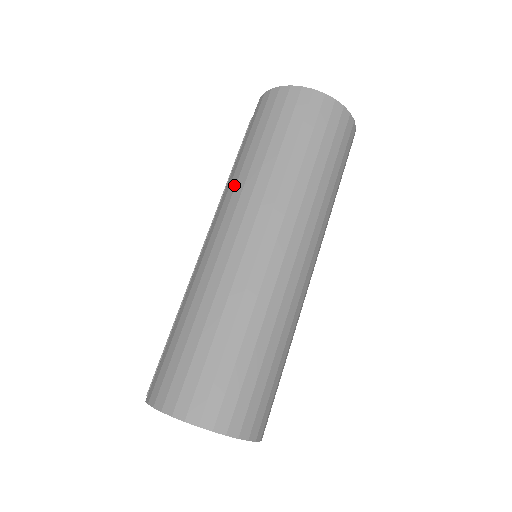
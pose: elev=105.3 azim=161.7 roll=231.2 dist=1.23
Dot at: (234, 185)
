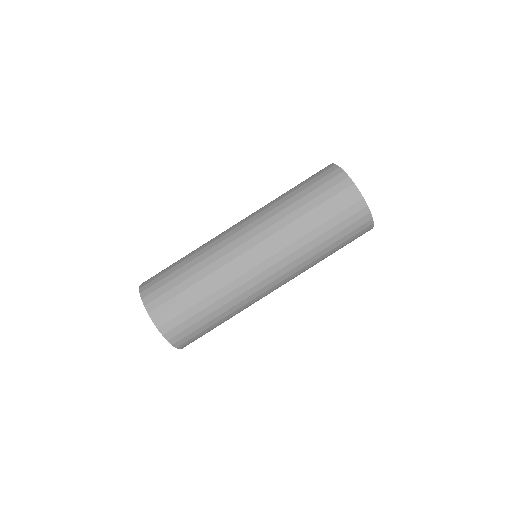
Dot at: (265, 205)
